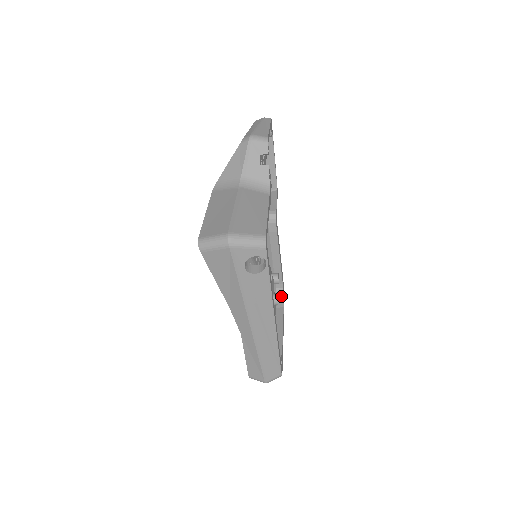
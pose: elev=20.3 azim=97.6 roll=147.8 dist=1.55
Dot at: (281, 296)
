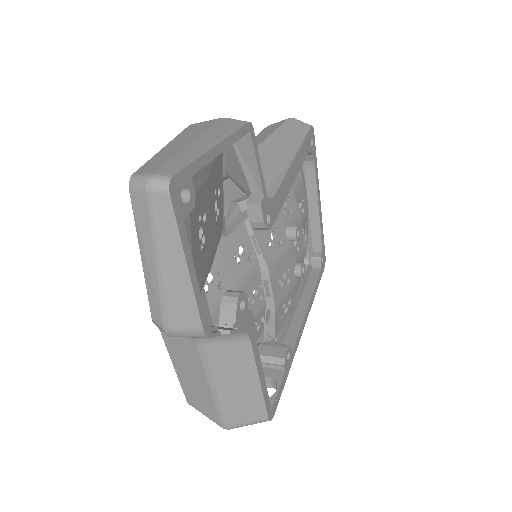
Dot at: (308, 154)
